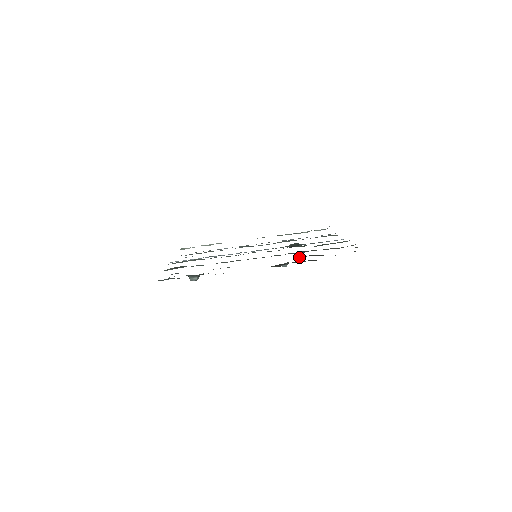
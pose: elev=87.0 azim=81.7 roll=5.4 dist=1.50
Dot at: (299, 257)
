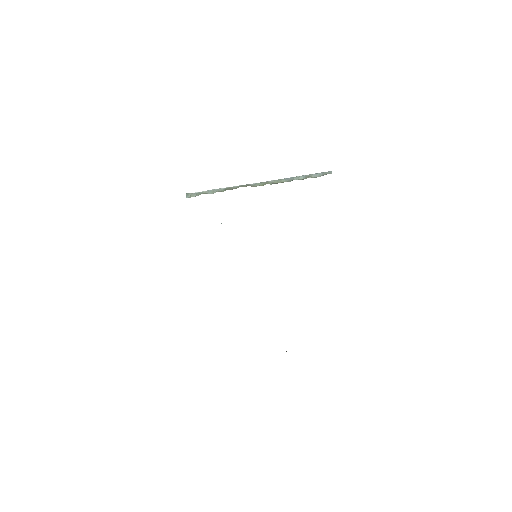
Dot at: occluded
